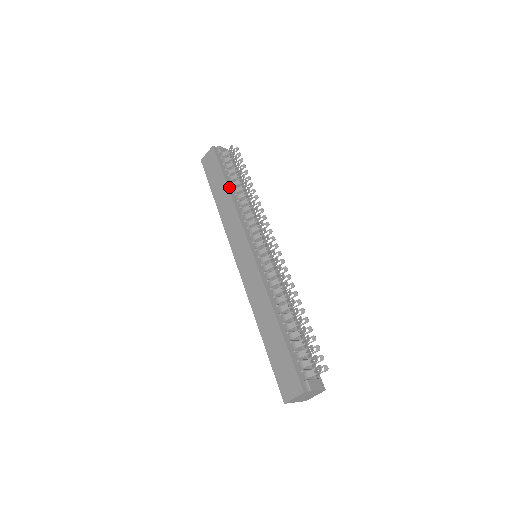
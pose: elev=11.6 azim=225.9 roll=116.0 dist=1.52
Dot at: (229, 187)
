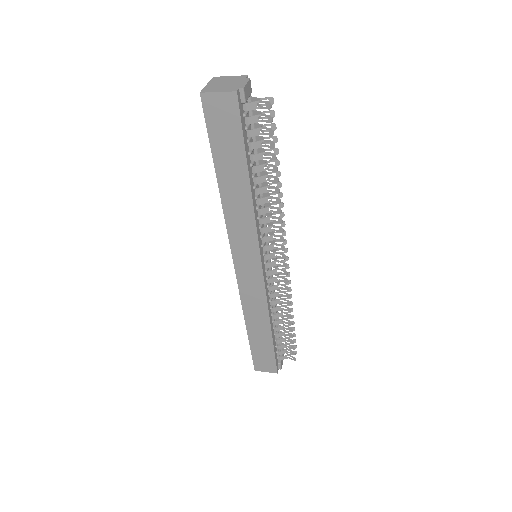
Dot at: (250, 179)
